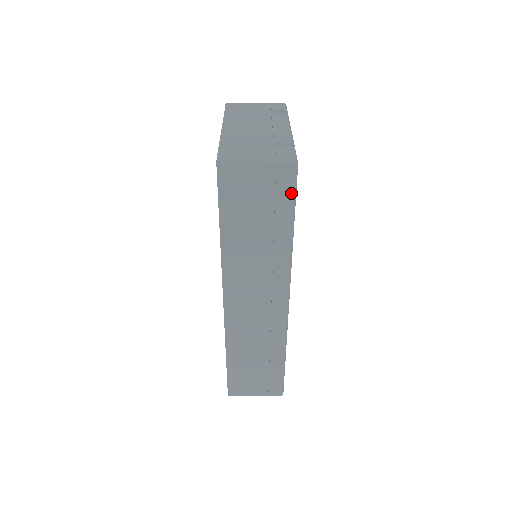
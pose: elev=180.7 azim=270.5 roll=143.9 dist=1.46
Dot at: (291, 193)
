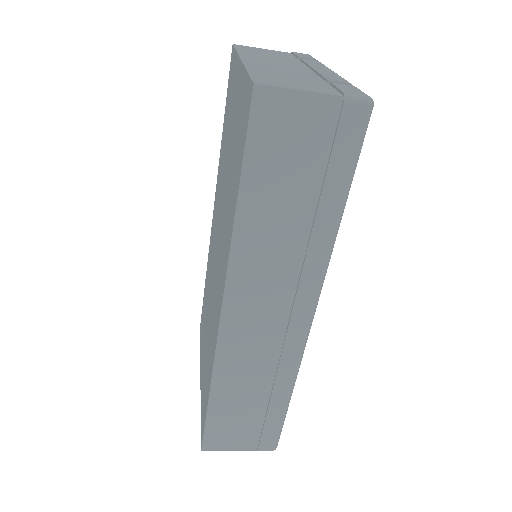
Dot at: (355, 151)
